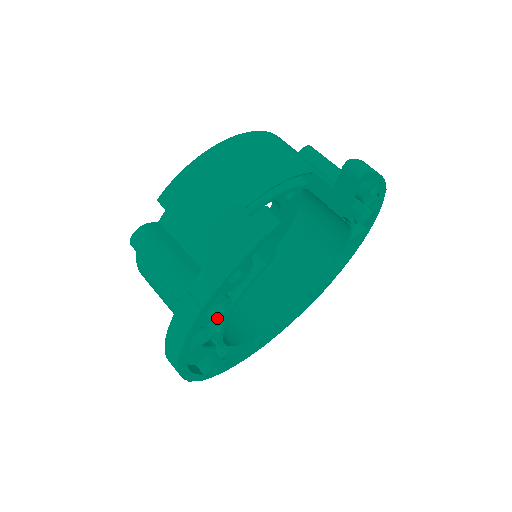
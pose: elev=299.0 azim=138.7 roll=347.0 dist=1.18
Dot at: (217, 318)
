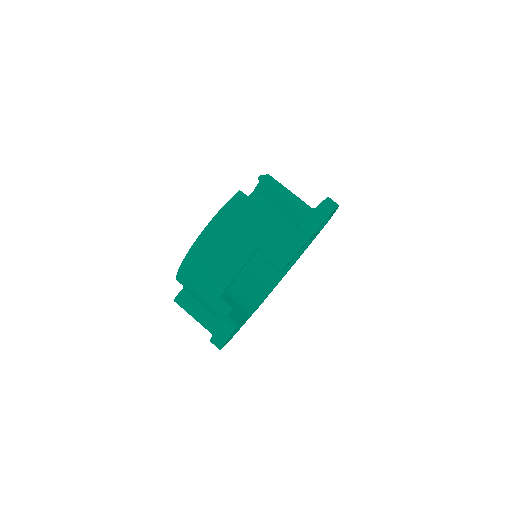
Dot at: occluded
